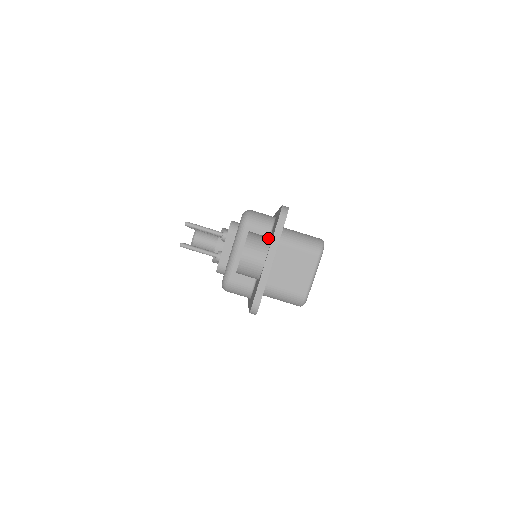
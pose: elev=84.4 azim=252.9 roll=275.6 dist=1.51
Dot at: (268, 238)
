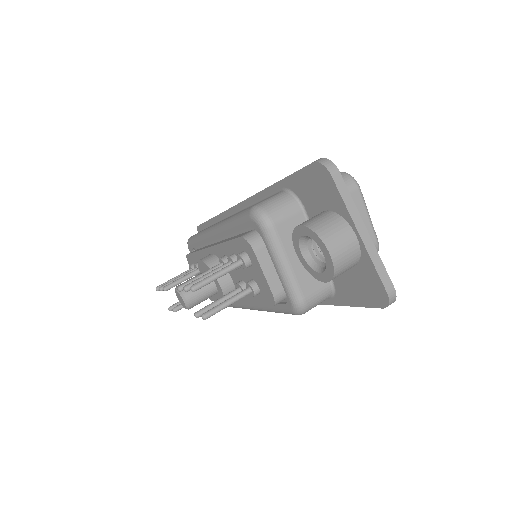
Dot at: (327, 213)
